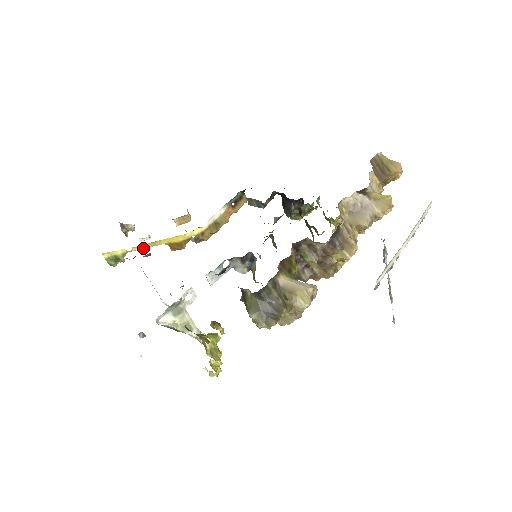
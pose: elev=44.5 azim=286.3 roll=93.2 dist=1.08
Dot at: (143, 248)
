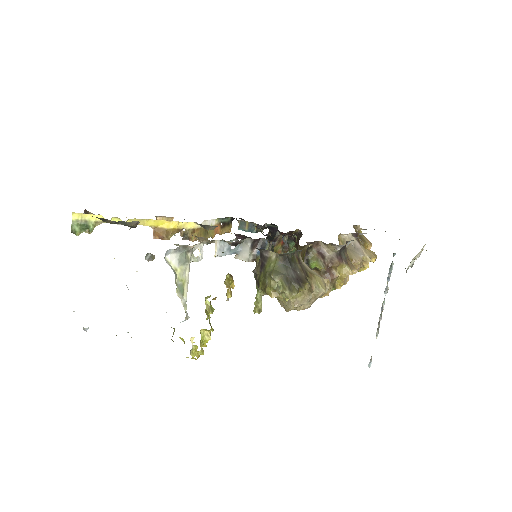
Dot at: (126, 221)
